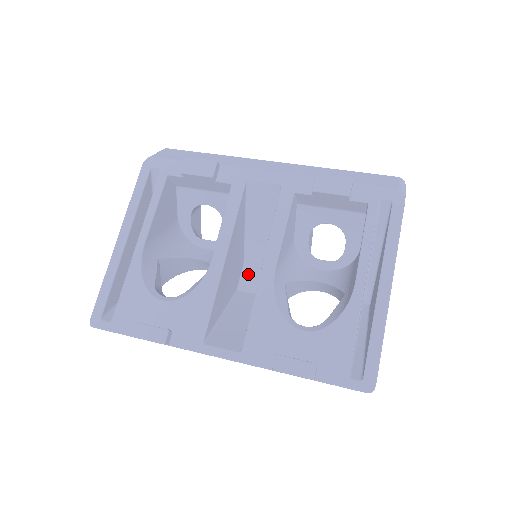
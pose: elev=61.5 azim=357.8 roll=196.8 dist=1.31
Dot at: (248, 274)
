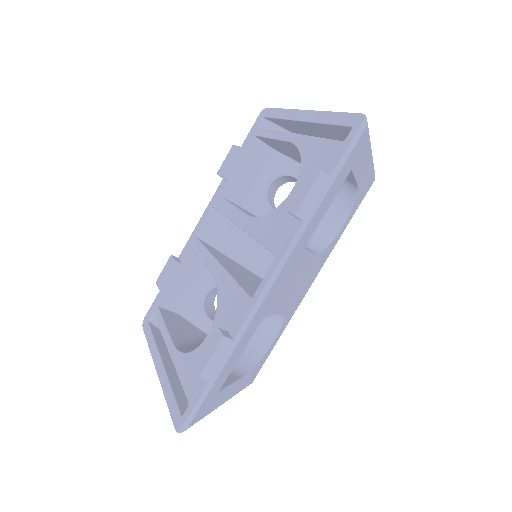
Dot at: occluded
